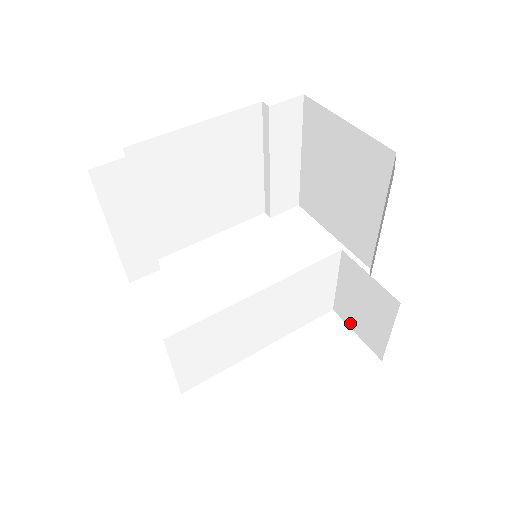
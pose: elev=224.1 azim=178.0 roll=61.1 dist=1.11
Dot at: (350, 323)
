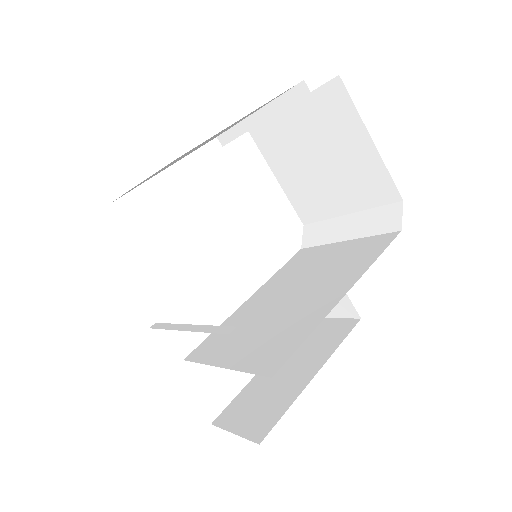
Dot at: occluded
